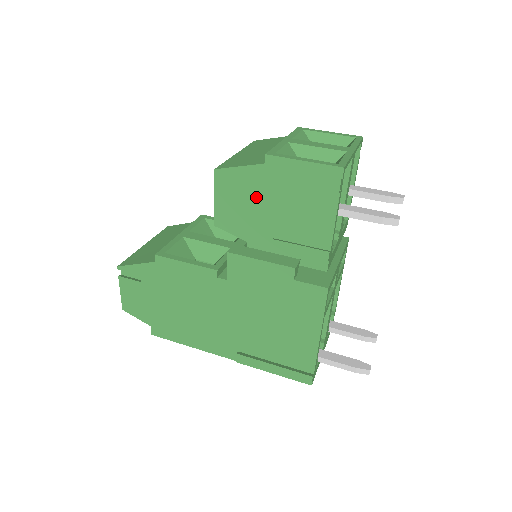
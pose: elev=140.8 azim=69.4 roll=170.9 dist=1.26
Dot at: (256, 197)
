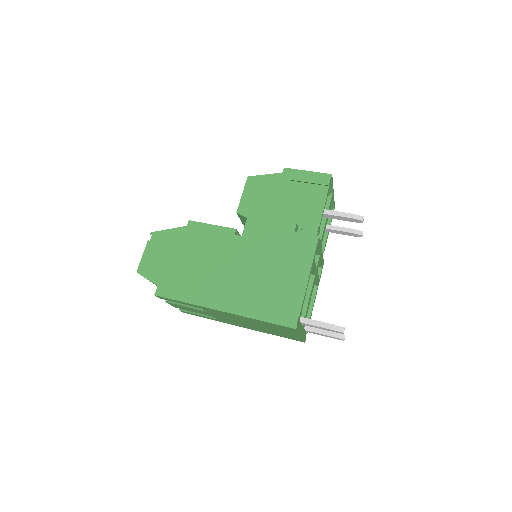
Dot at: (272, 193)
